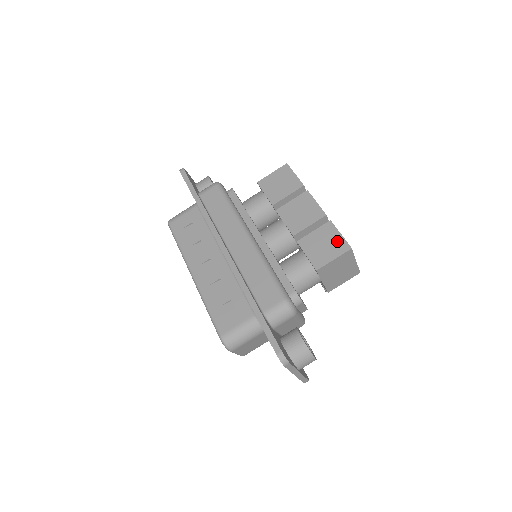
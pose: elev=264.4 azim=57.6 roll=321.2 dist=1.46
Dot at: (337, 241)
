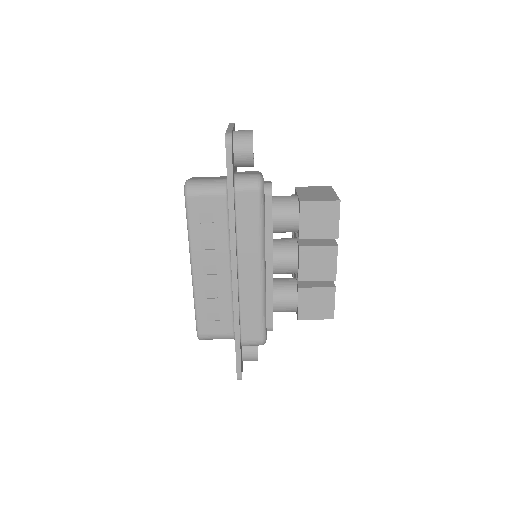
Dot at: (328, 307)
